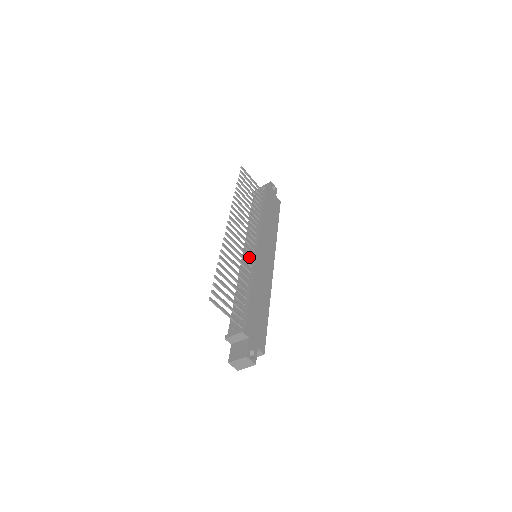
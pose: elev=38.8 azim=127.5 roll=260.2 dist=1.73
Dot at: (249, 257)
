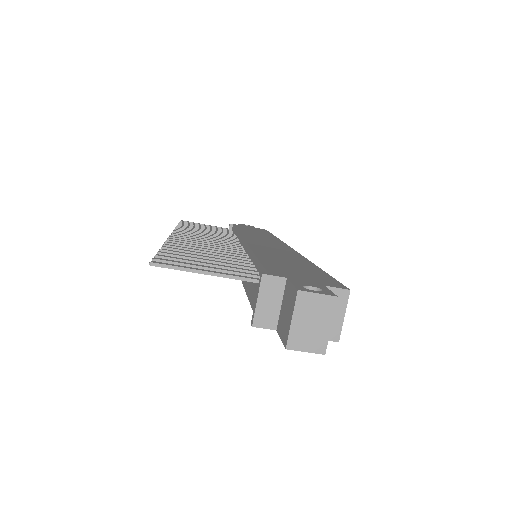
Dot at: (235, 248)
